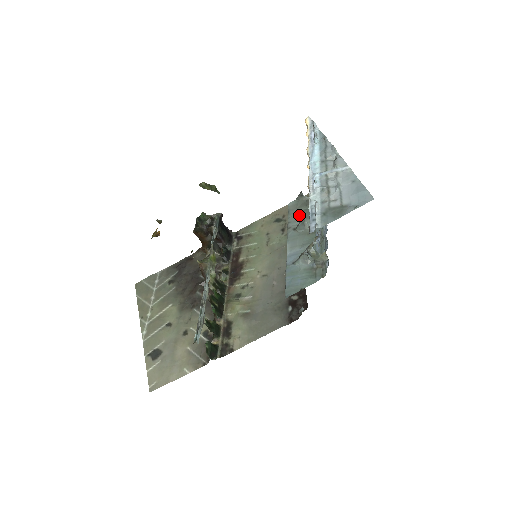
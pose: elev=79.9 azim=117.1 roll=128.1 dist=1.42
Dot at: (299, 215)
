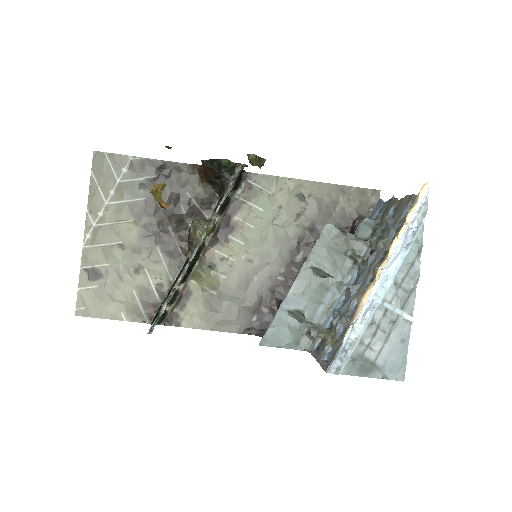
Dot at: (327, 252)
